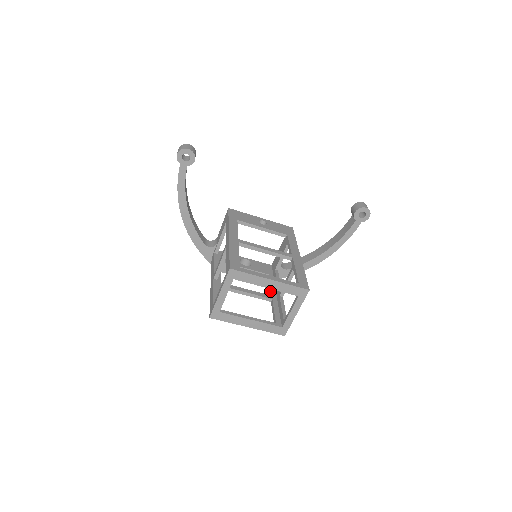
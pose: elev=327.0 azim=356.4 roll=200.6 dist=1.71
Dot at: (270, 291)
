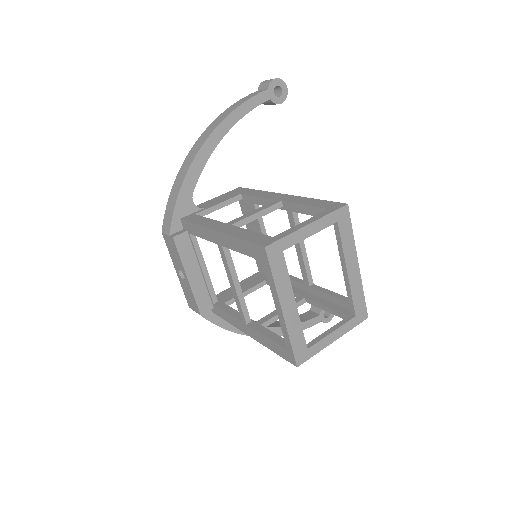
Dot at: (237, 314)
